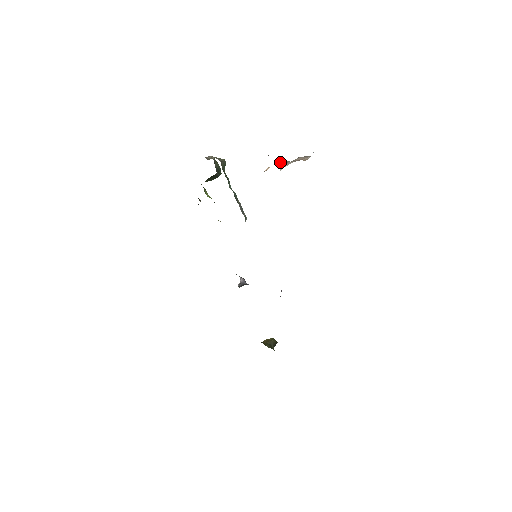
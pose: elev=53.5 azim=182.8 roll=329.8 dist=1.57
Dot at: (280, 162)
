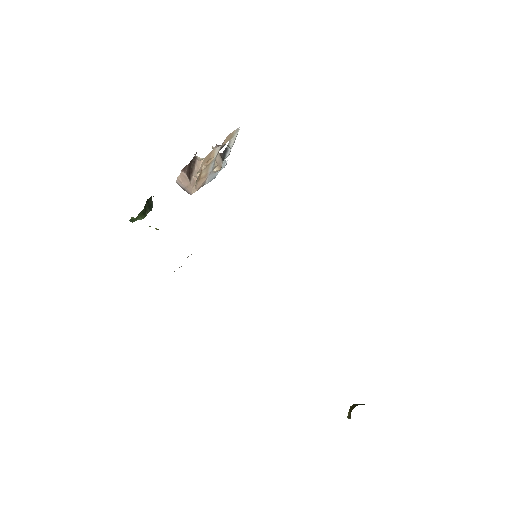
Dot at: occluded
